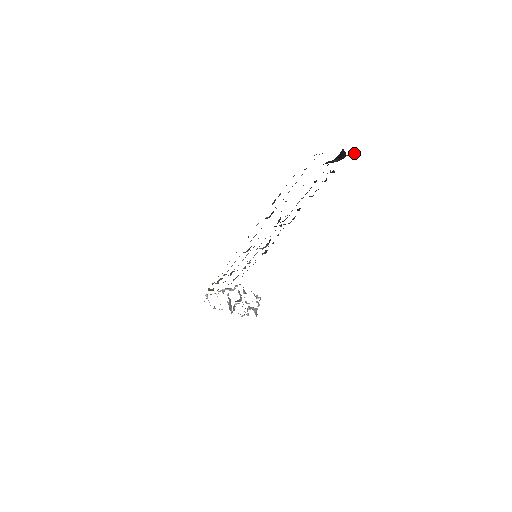
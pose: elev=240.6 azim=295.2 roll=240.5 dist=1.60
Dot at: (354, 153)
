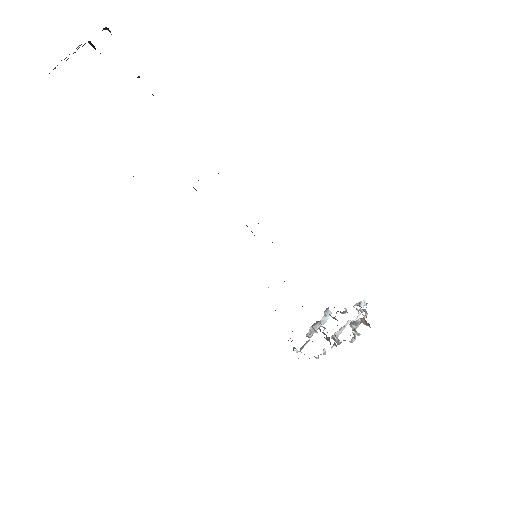
Dot at: occluded
